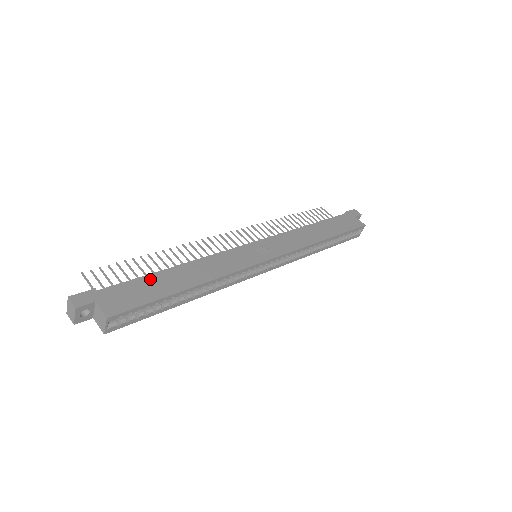
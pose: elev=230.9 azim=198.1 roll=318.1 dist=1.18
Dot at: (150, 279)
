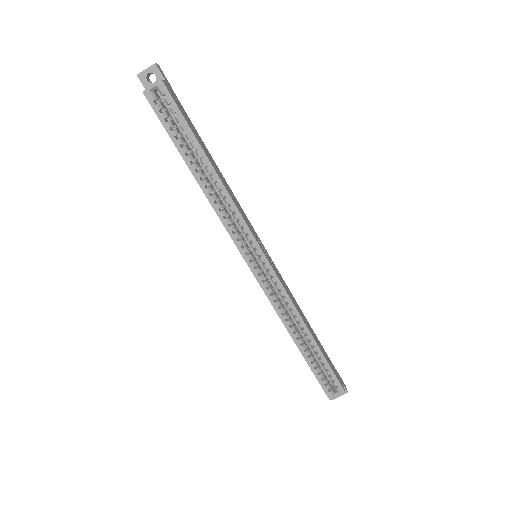
Dot at: (198, 134)
